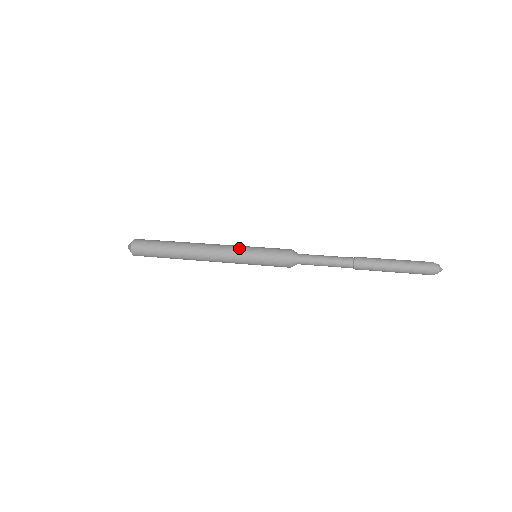
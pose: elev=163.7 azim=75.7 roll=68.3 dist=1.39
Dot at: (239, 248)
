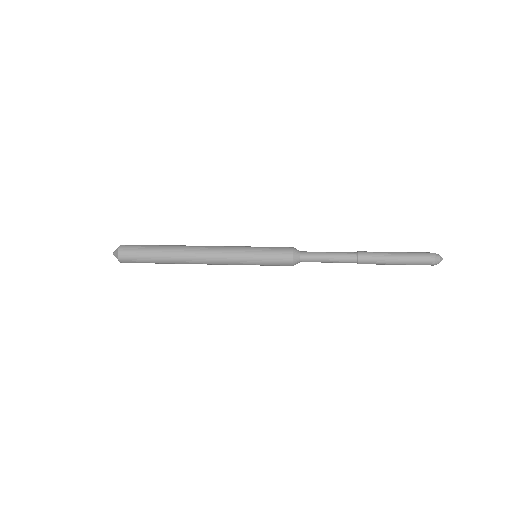
Dot at: (239, 246)
